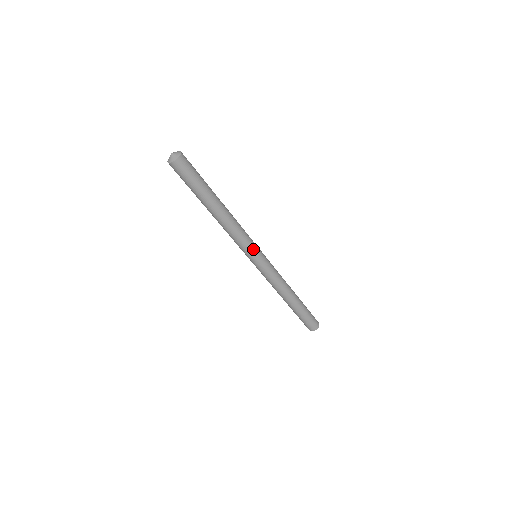
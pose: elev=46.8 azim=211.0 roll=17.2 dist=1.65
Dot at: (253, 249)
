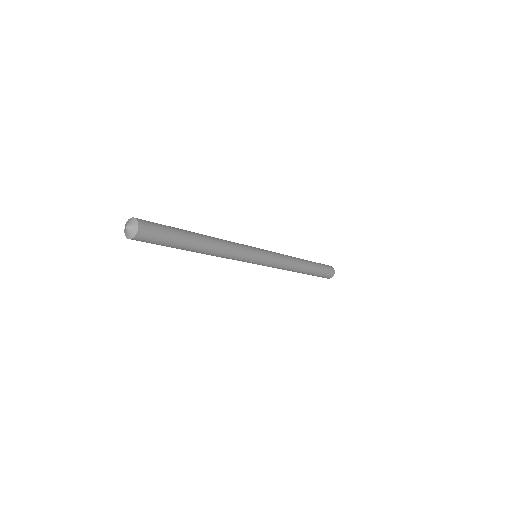
Dot at: occluded
